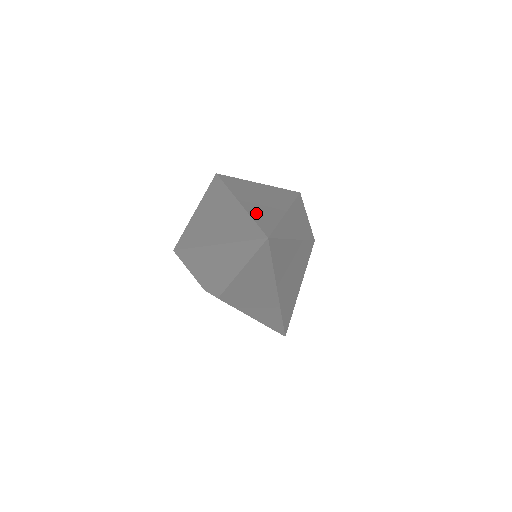
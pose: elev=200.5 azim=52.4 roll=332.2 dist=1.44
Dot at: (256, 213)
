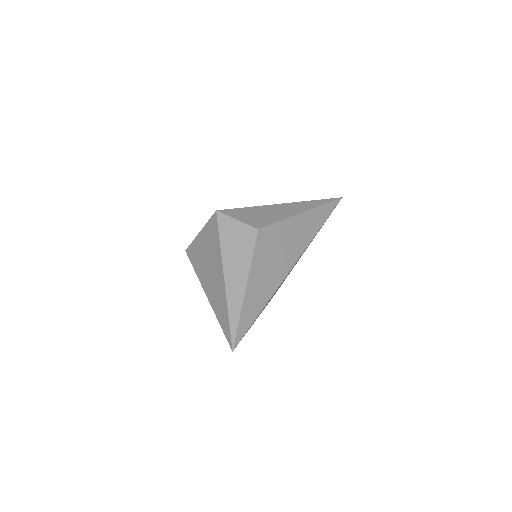
Dot at: (218, 311)
